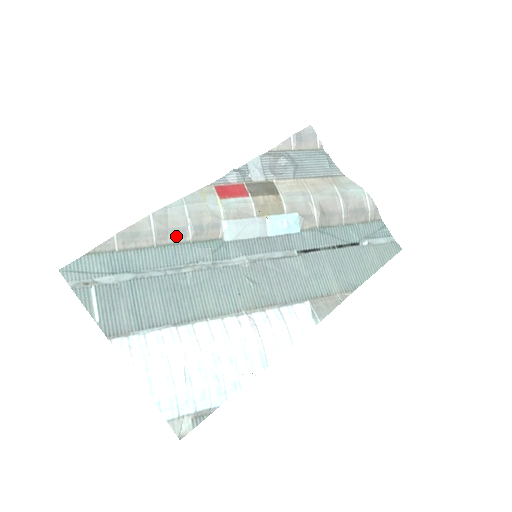
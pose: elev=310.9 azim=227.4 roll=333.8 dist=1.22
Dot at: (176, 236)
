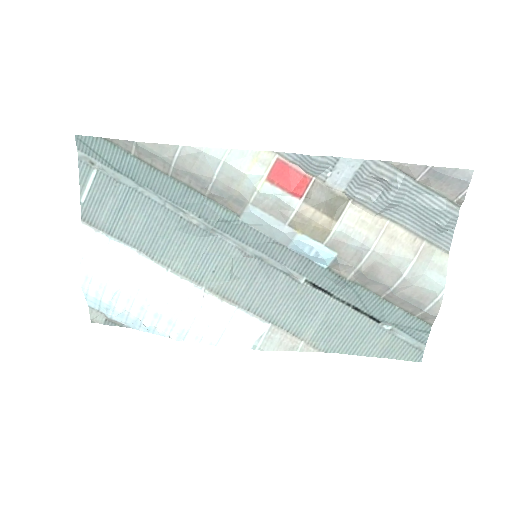
Dot at: (194, 182)
